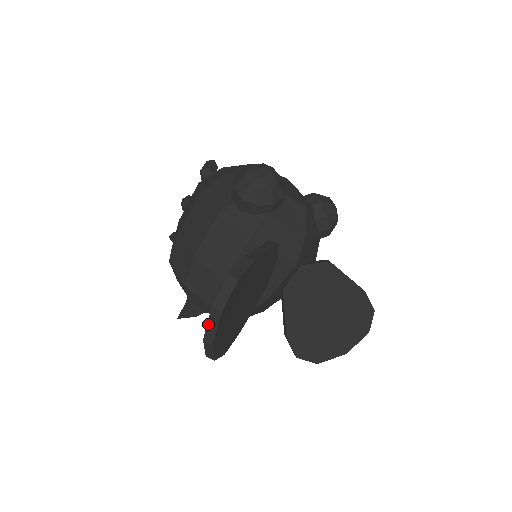
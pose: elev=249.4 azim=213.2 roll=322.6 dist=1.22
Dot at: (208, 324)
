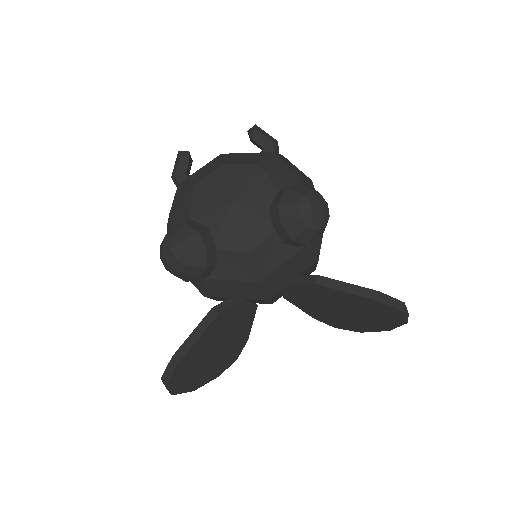
Dot at: occluded
